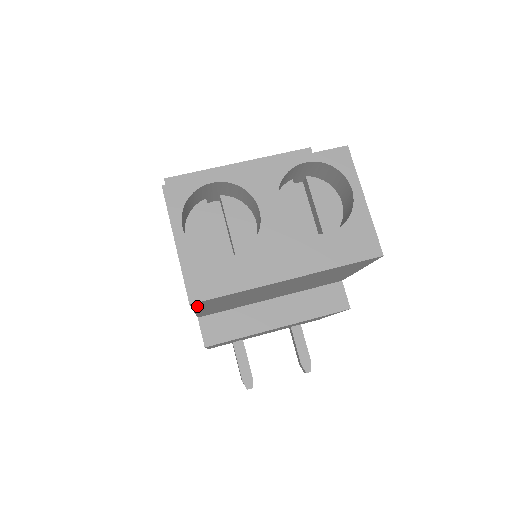
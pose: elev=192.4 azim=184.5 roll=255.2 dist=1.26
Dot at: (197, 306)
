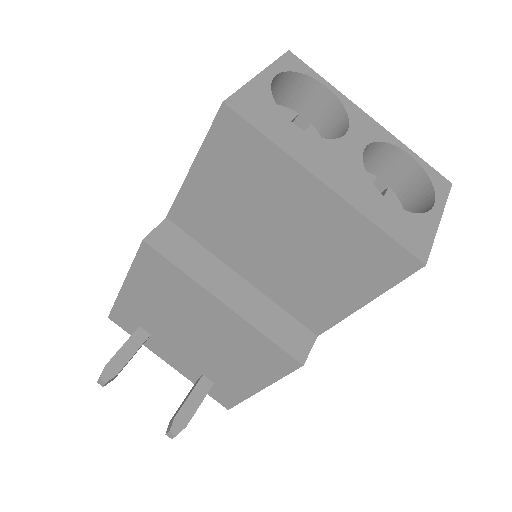
Dot at: (214, 135)
